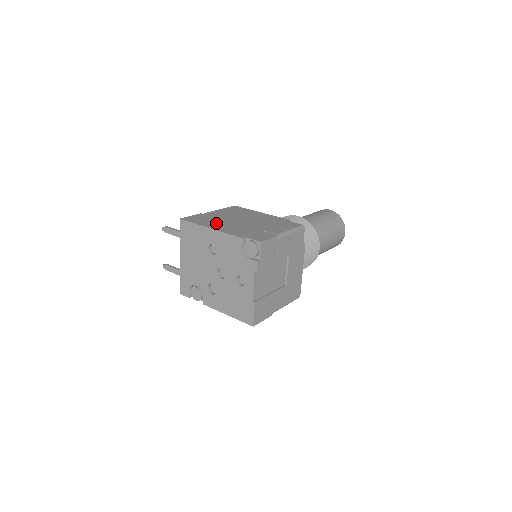
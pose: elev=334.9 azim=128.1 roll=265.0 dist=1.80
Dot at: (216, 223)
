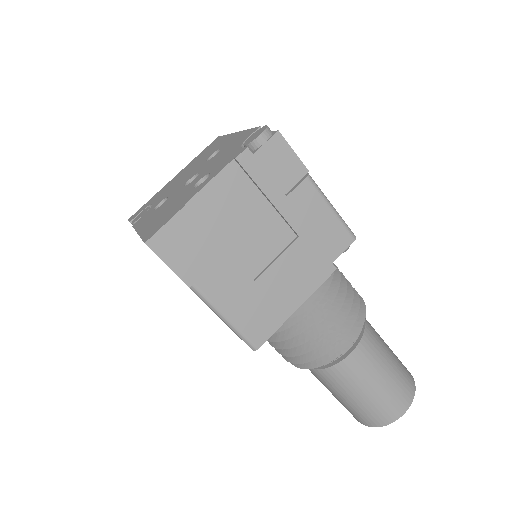
Dot at: occluded
